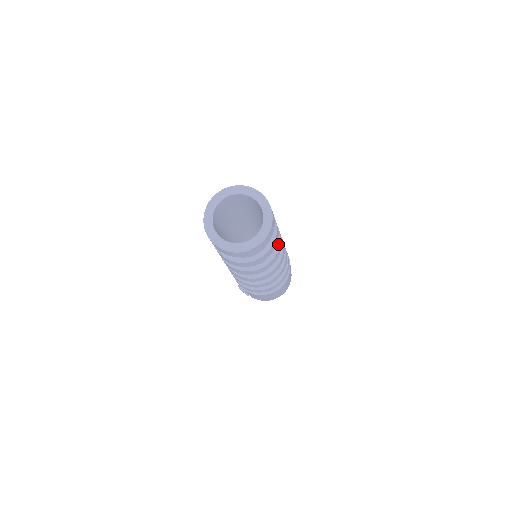
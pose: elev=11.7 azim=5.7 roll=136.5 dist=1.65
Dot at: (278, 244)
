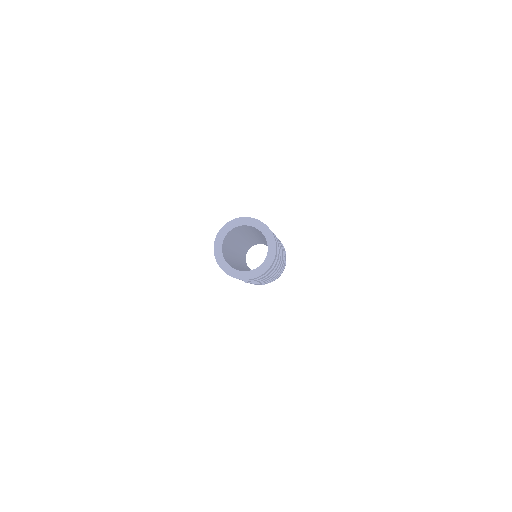
Dot at: (279, 254)
